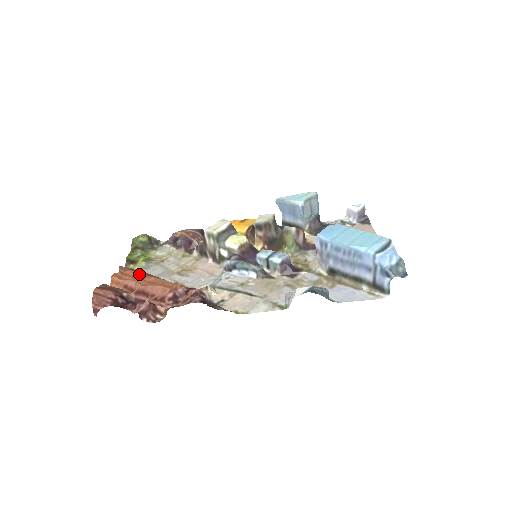
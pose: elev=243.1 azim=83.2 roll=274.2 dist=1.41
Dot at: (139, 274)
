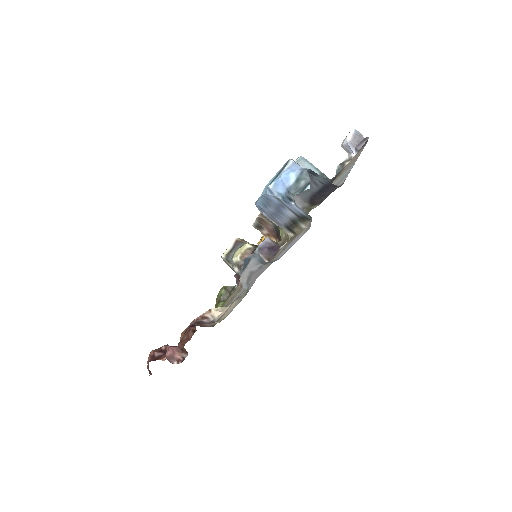
Dot at: occluded
